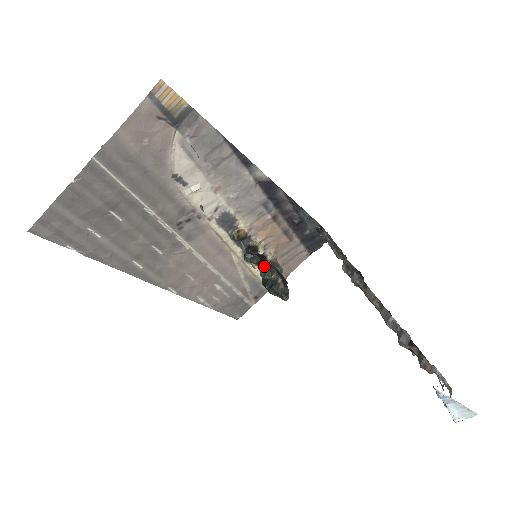
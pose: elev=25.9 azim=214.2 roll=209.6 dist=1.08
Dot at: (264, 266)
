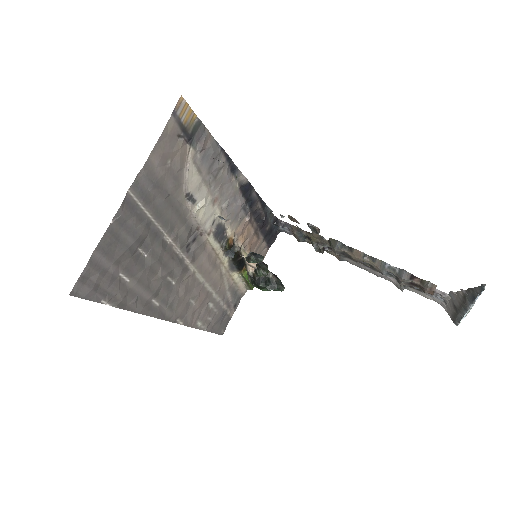
Dot at: (260, 265)
